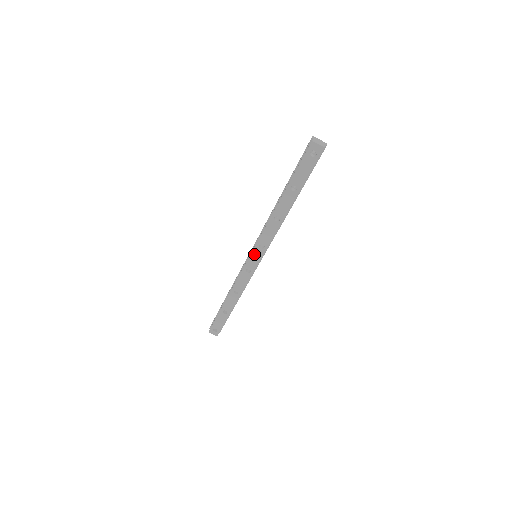
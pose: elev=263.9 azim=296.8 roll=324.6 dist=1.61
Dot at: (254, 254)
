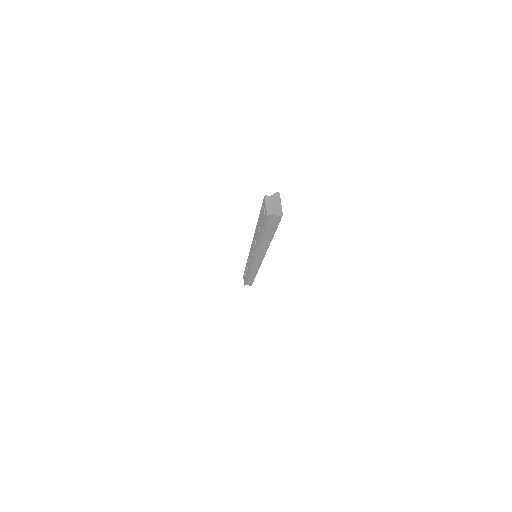
Dot at: occluded
